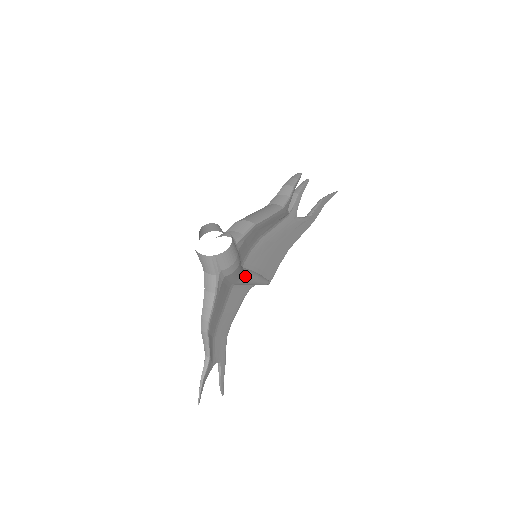
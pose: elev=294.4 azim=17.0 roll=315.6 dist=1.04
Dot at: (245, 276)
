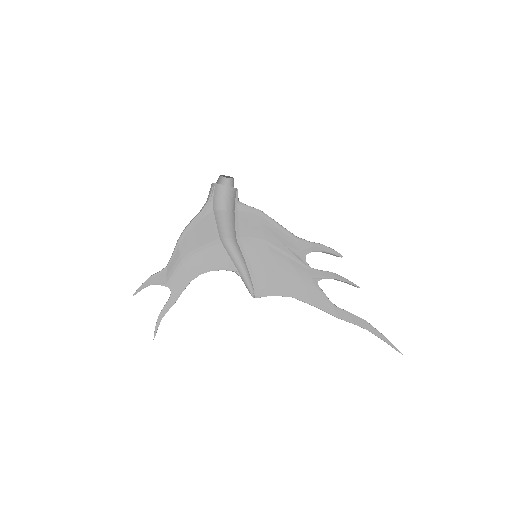
Dot at: (233, 245)
